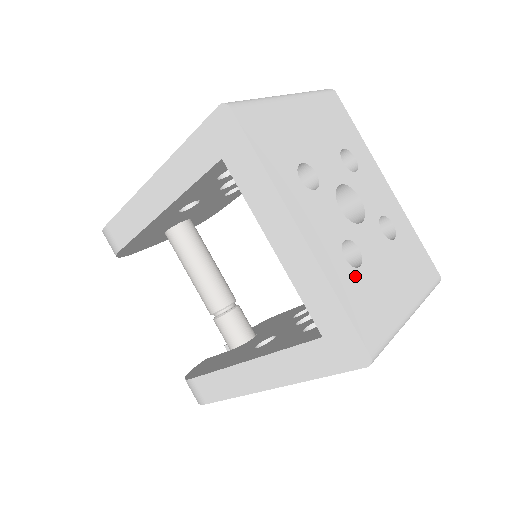
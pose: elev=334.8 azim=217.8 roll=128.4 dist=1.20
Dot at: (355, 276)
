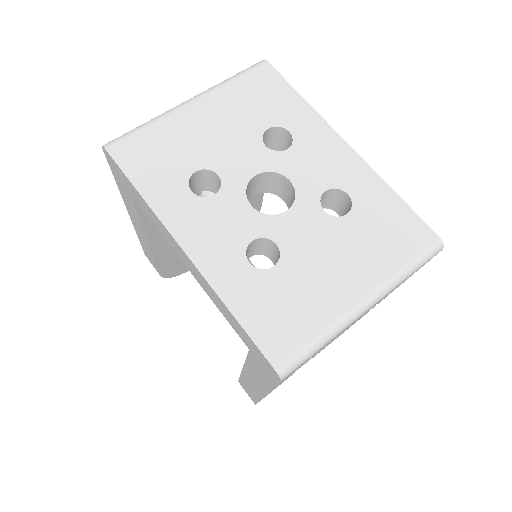
Dot at: (264, 279)
